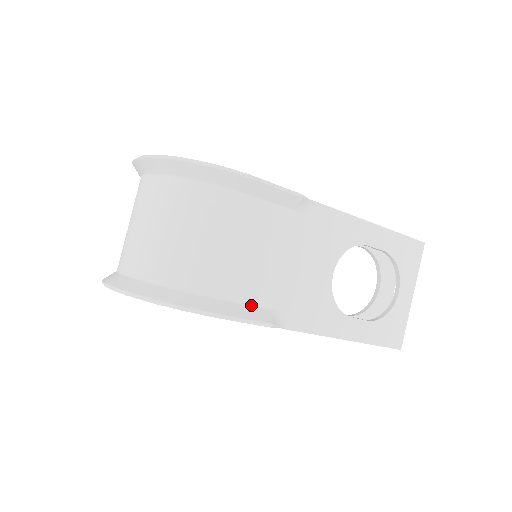
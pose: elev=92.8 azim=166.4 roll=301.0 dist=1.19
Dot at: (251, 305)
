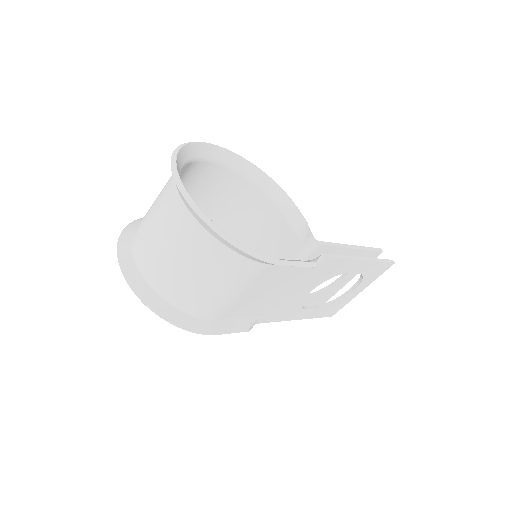
Dot at: (238, 318)
